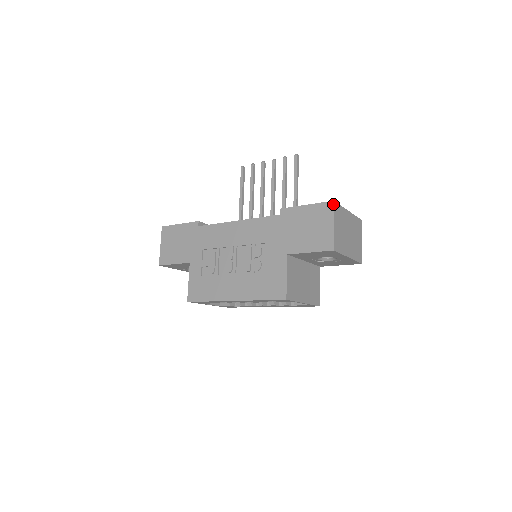
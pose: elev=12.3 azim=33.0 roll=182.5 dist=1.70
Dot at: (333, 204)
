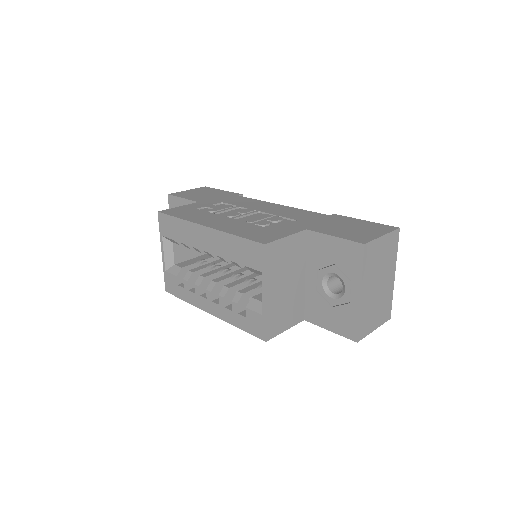
Dot at: (397, 228)
